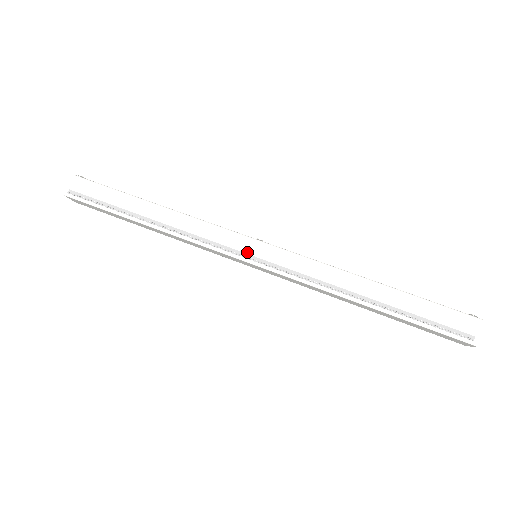
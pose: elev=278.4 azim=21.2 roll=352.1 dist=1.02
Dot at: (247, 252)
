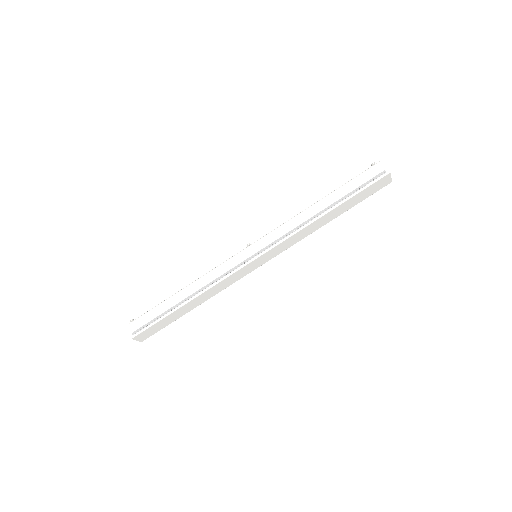
Dot at: (249, 256)
